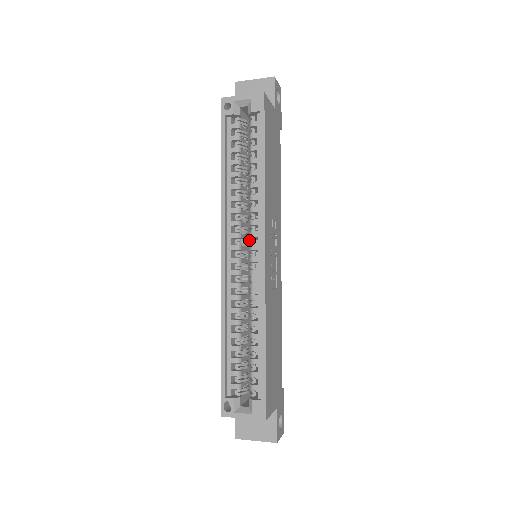
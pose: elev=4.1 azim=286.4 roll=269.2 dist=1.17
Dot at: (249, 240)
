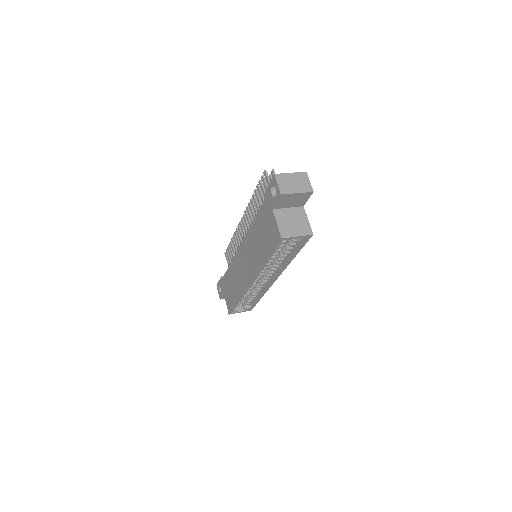
Dot at: occluded
